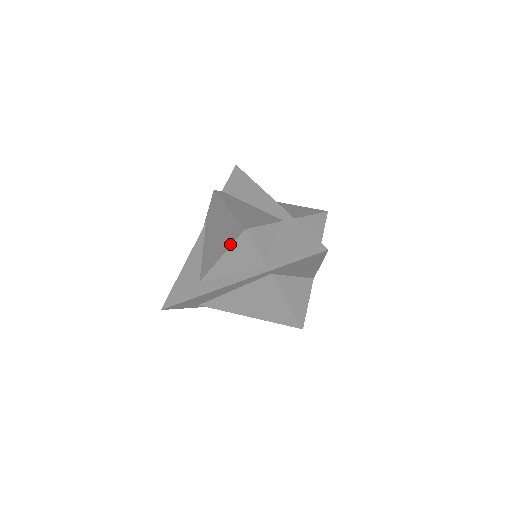
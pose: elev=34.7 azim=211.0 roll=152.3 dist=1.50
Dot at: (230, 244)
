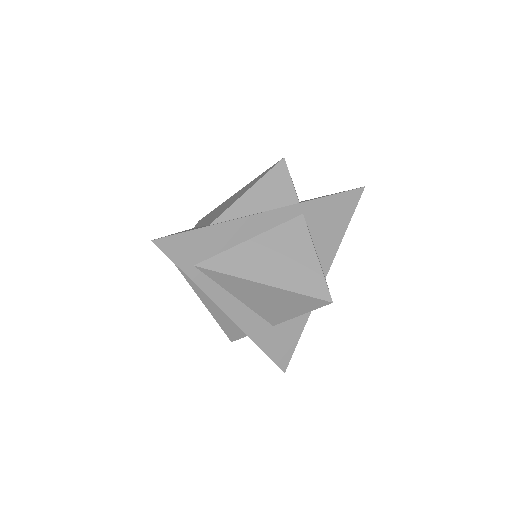
Dot at: (262, 176)
